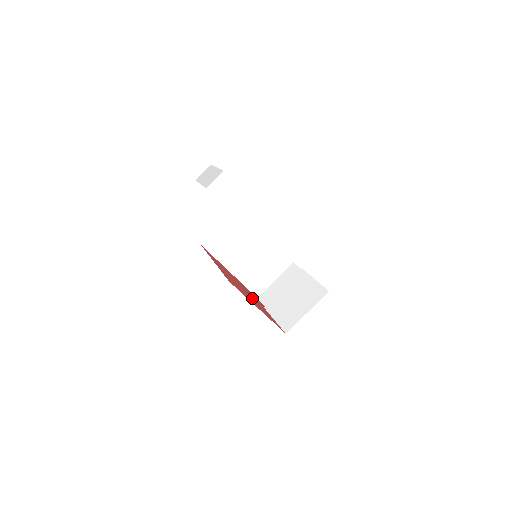
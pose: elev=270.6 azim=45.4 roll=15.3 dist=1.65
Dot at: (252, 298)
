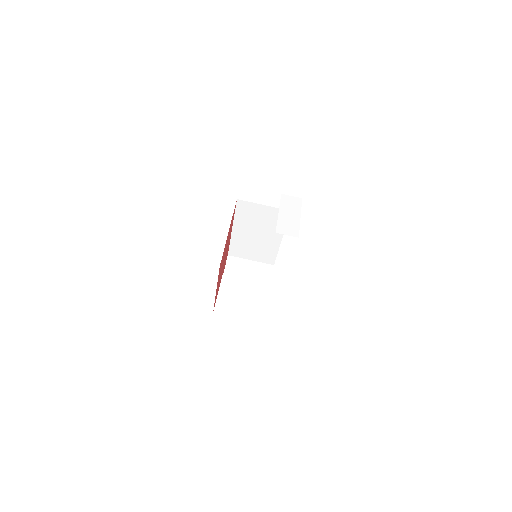
Dot at: (222, 269)
